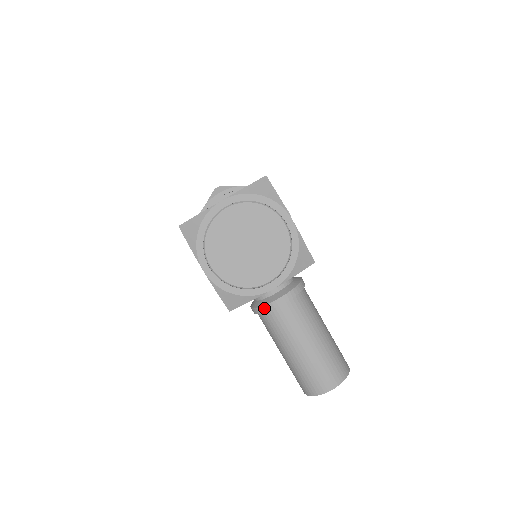
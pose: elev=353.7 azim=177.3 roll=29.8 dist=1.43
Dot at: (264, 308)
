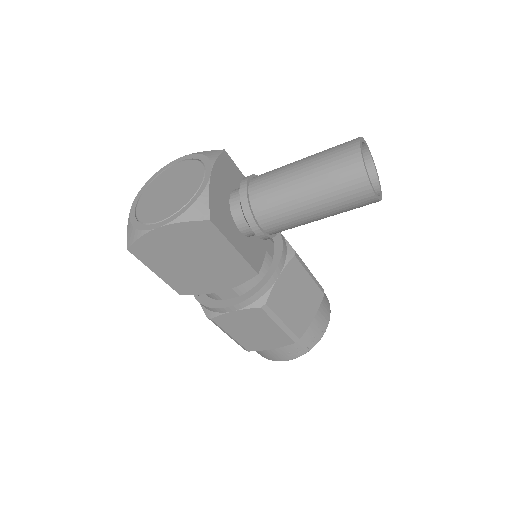
Dot at: (243, 203)
